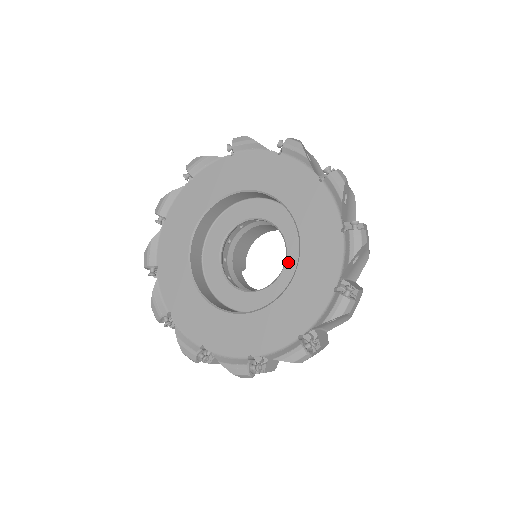
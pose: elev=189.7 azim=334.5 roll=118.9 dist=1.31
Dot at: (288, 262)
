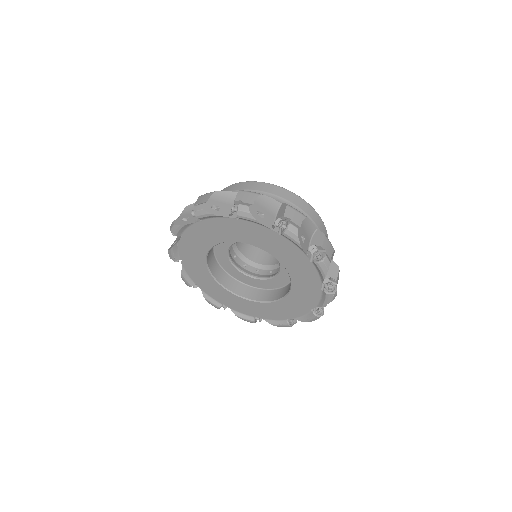
Dot at: (261, 281)
